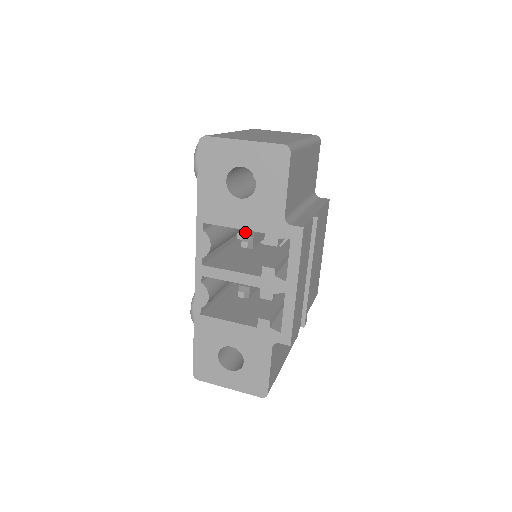
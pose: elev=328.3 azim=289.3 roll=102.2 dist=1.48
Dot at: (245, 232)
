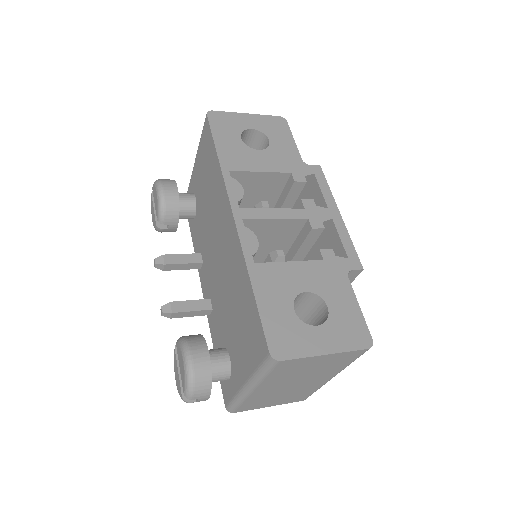
Dot at: occluded
